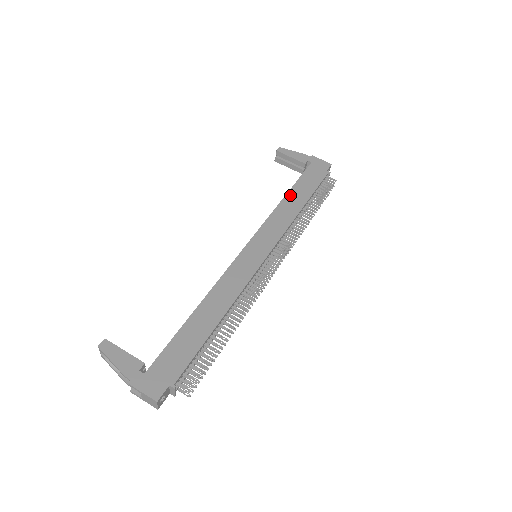
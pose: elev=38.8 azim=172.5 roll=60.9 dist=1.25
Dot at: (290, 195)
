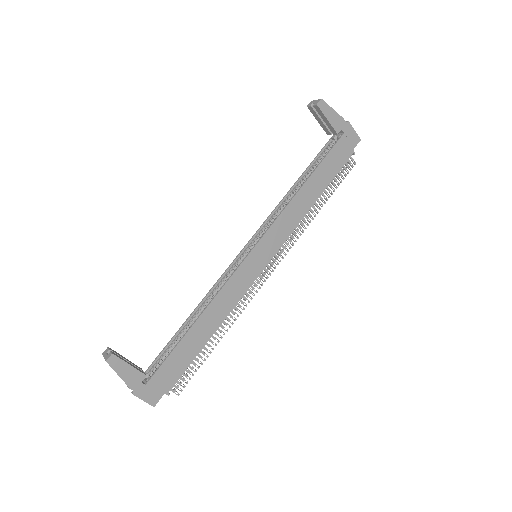
Dot at: (309, 183)
